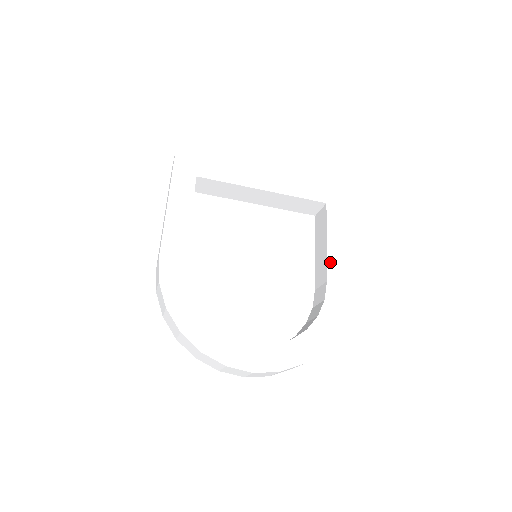
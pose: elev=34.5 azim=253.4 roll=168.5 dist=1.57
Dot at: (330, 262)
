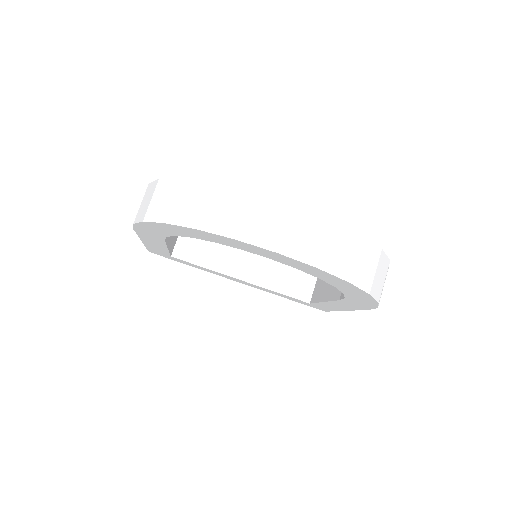
Dot at: occluded
